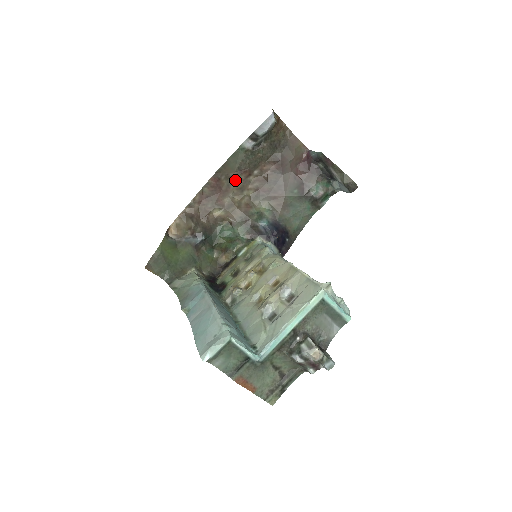
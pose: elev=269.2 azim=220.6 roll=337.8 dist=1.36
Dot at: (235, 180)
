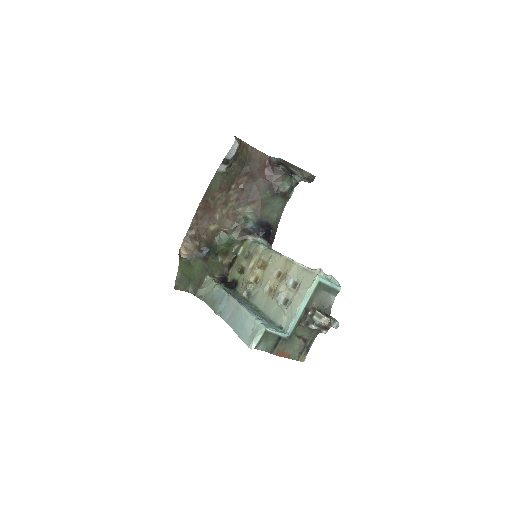
Dot at: (219, 198)
